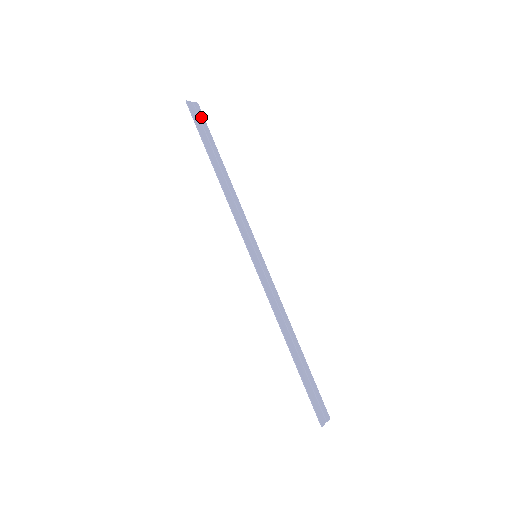
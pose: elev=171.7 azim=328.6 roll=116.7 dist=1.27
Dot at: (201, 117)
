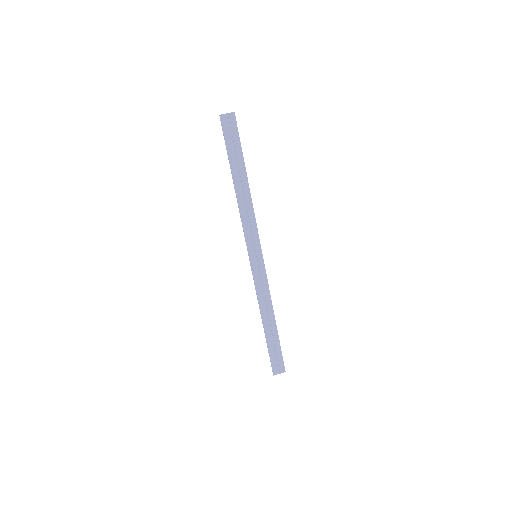
Dot at: (233, 129)
